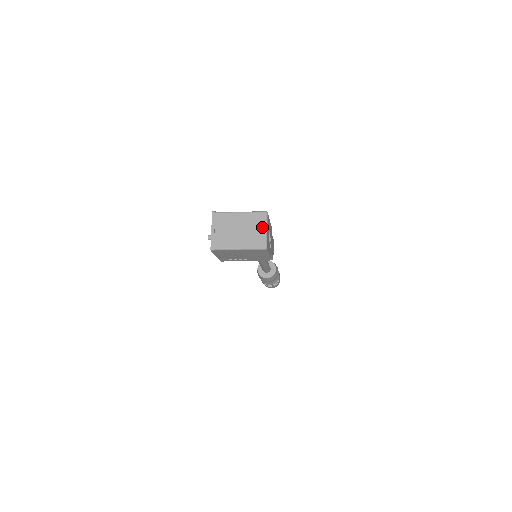
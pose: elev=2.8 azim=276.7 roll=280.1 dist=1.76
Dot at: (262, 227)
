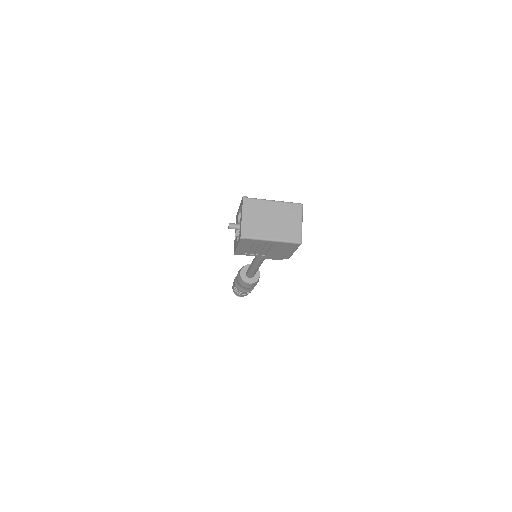
Dot at: (297, 219)
